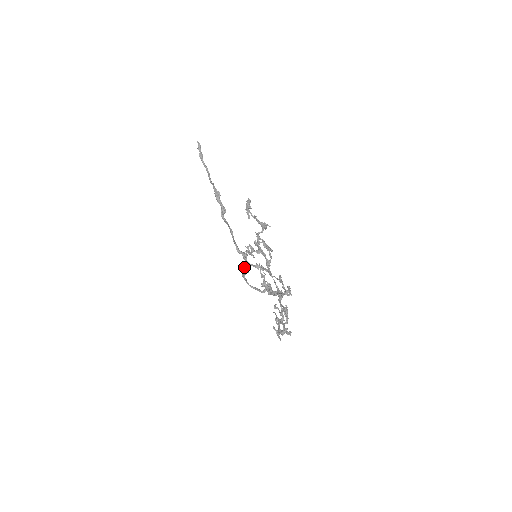
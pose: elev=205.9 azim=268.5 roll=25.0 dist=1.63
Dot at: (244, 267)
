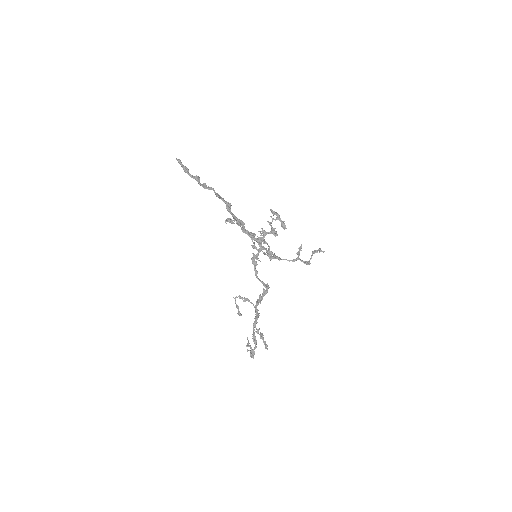
Dot at: (255, 258)
